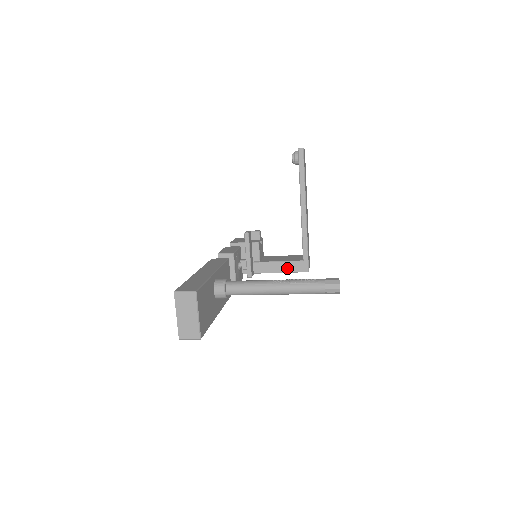
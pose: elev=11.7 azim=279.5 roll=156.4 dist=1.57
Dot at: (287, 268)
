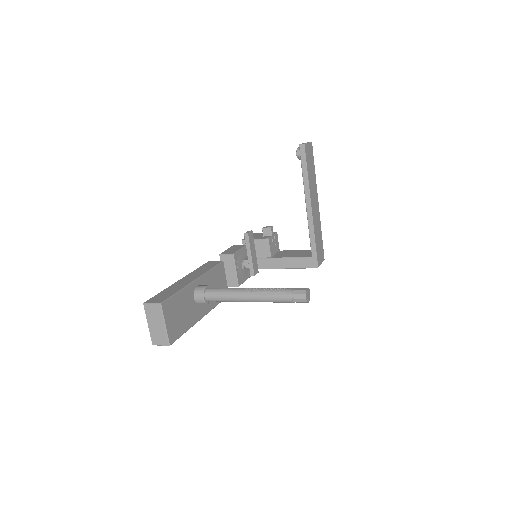
Dot at: (297, 264)
